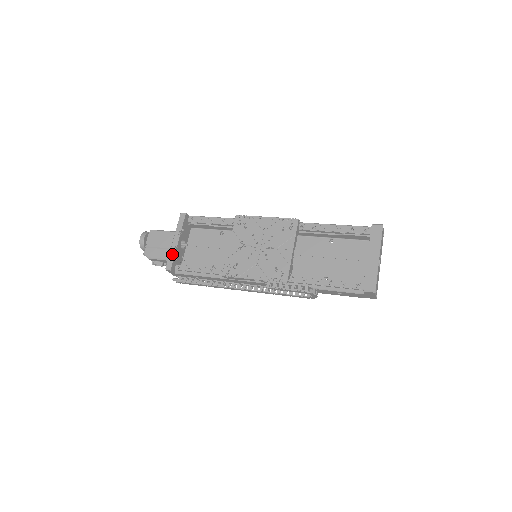
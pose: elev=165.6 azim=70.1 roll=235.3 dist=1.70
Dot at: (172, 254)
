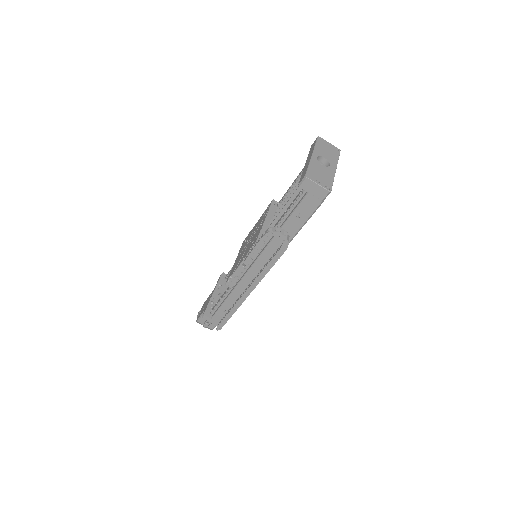
Dot at: (208, 304)
